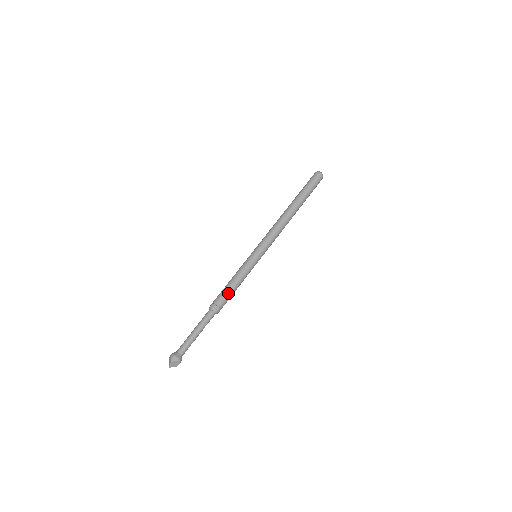
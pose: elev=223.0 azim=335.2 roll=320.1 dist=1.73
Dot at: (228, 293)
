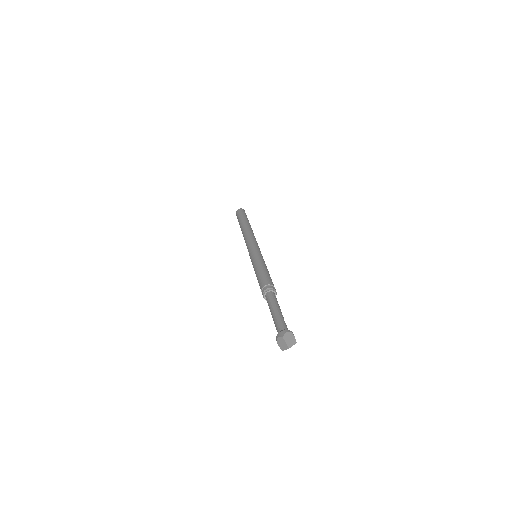
Dot at: (264, 276)
